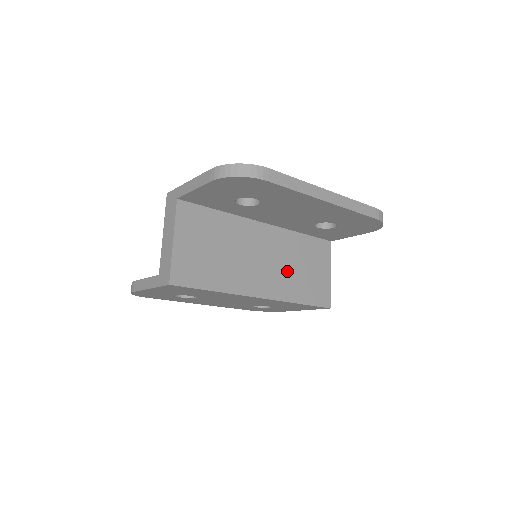
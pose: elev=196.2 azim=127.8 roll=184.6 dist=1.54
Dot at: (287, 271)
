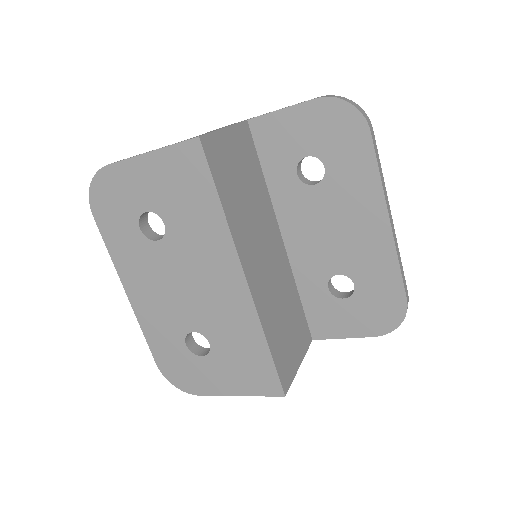
Dot at: (275, 299)
